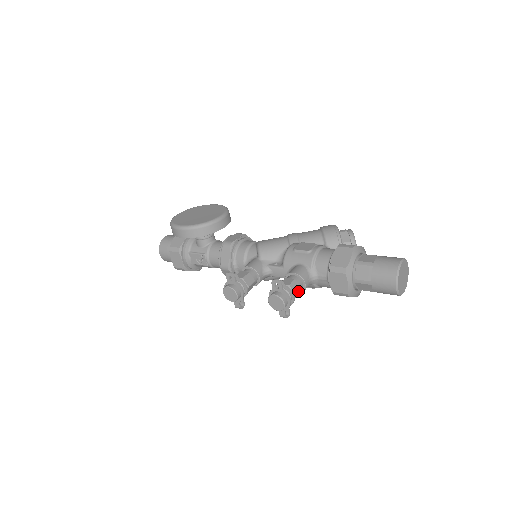
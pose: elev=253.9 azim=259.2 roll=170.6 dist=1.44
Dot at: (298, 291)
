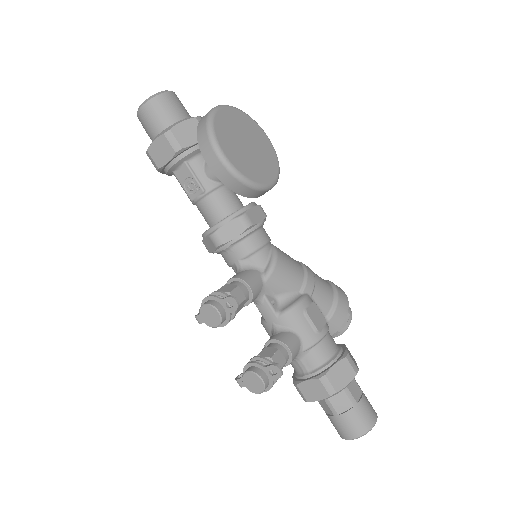
Dot at: occluded
